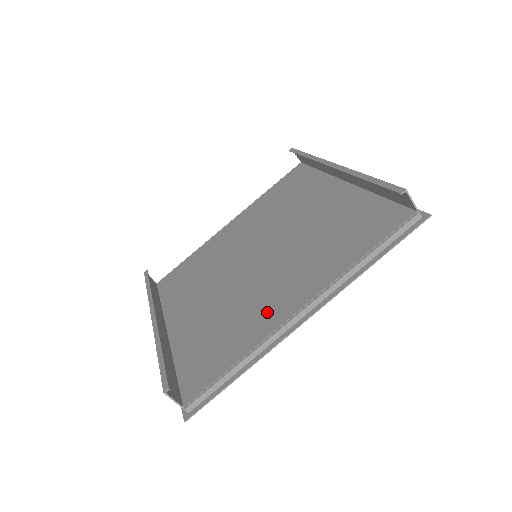
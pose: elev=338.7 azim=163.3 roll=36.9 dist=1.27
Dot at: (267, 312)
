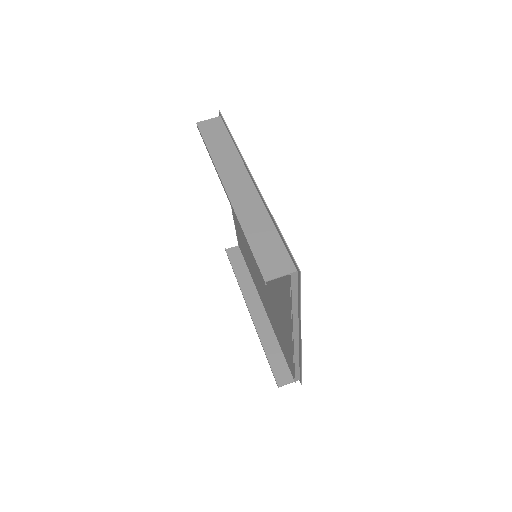
Dot at: (284, 328)
